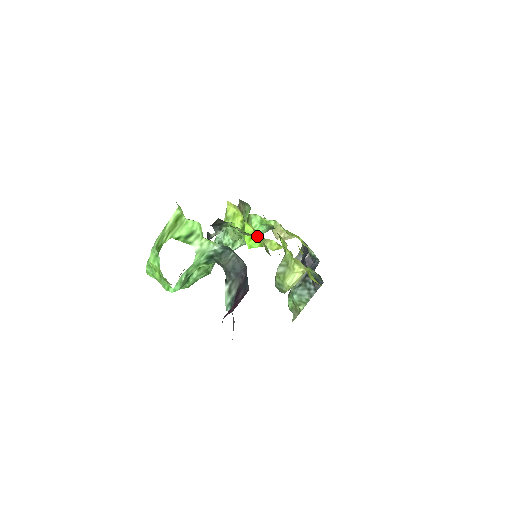
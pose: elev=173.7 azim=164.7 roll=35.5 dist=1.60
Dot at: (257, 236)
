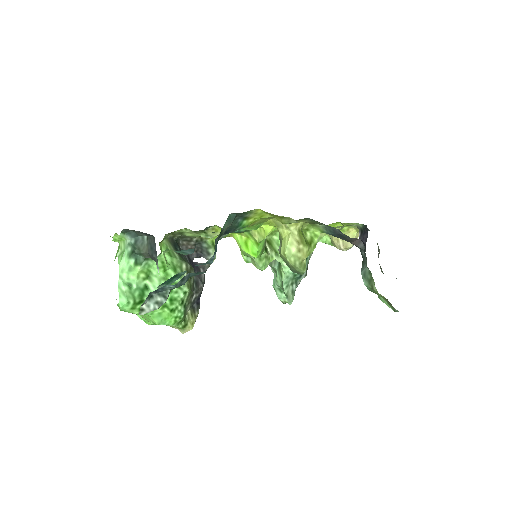
Dot at: (248, 238)
